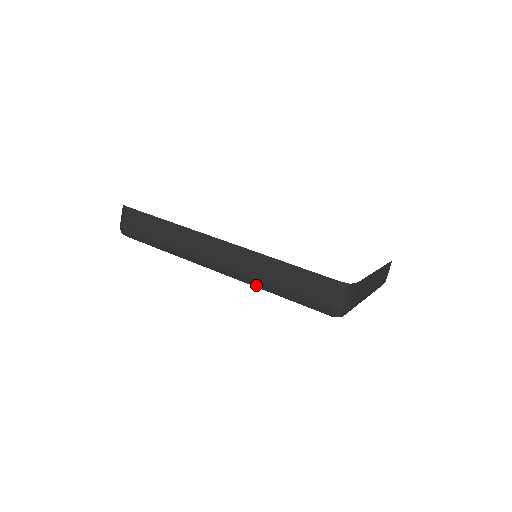
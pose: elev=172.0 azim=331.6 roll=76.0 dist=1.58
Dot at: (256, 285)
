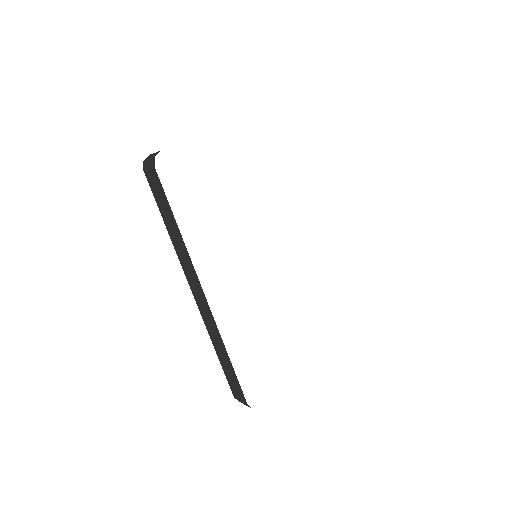
Dot at: occluded
